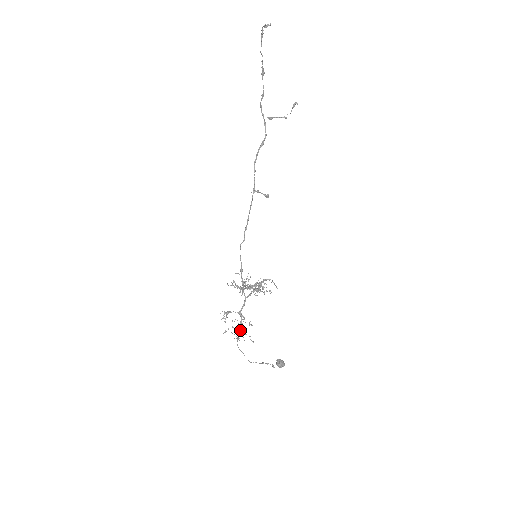
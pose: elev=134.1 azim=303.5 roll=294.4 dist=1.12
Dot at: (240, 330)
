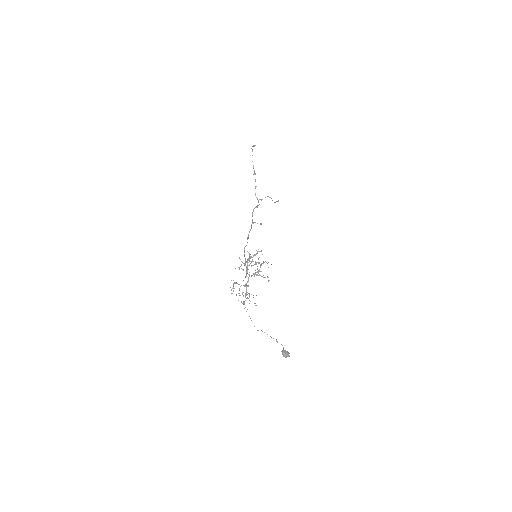
Dot at: (246, 298)
